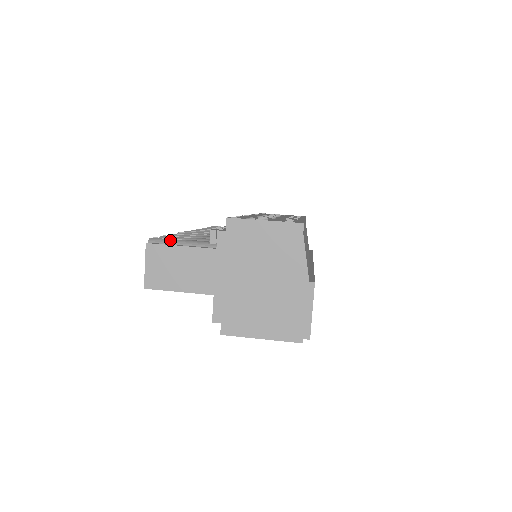
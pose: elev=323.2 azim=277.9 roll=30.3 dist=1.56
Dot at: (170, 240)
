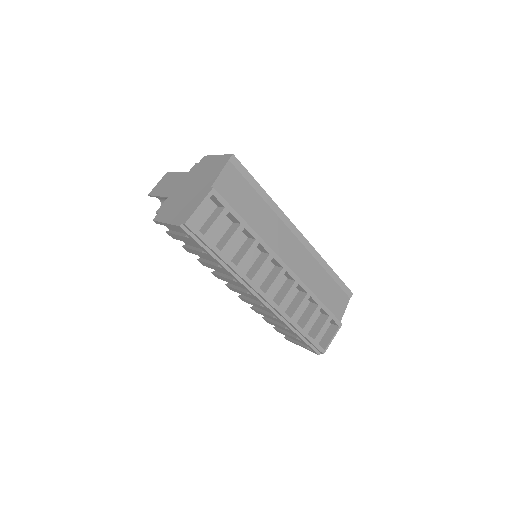
Dot at: occluded
